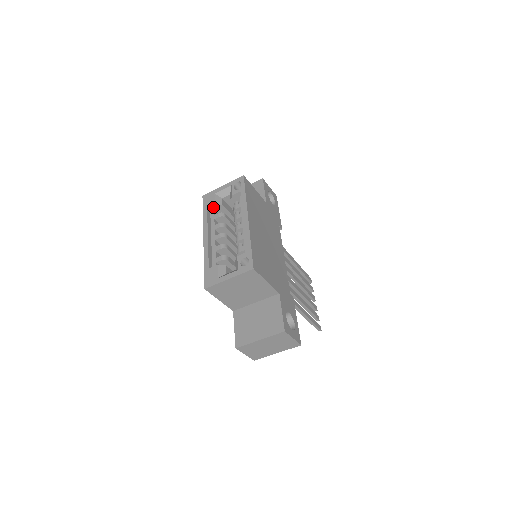
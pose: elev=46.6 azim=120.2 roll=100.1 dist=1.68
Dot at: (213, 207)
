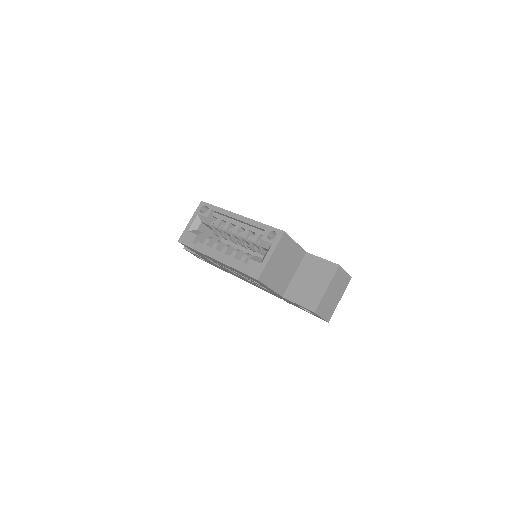
Dot at: (196, 239)
